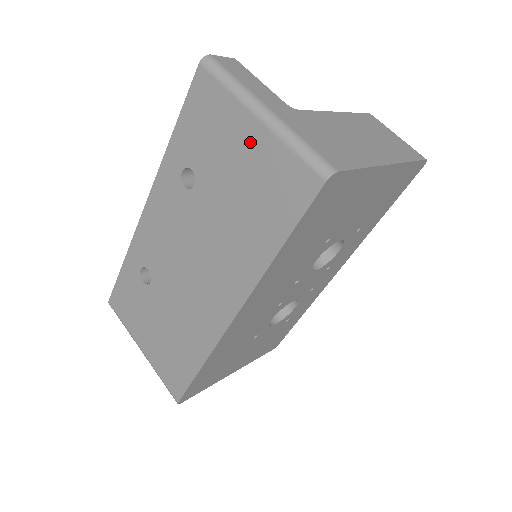
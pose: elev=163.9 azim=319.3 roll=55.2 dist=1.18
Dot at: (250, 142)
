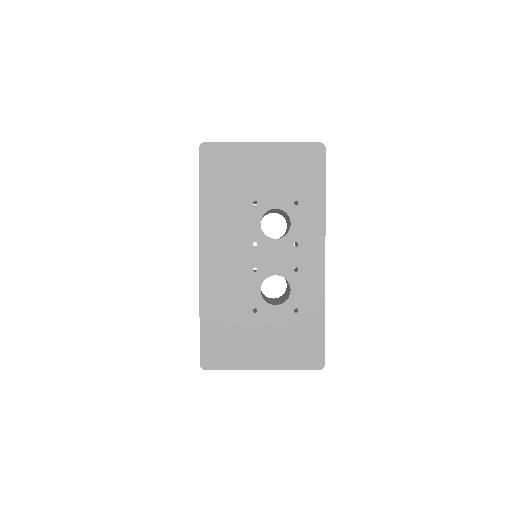
Dot at: occluded
